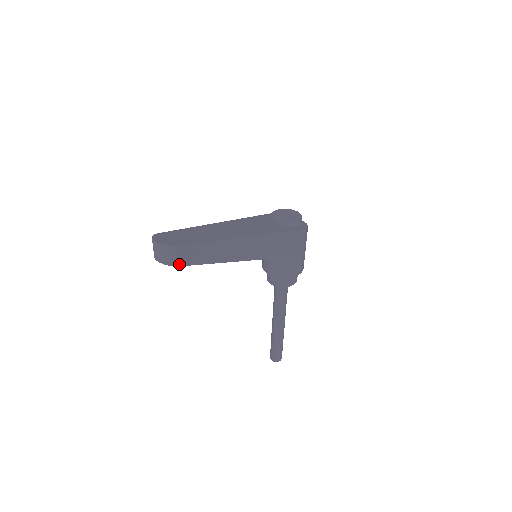
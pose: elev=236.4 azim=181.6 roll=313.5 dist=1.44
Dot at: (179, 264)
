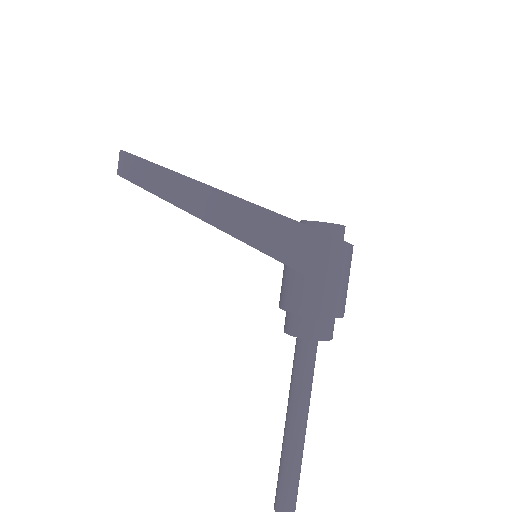
Dot at: (125, 176)
